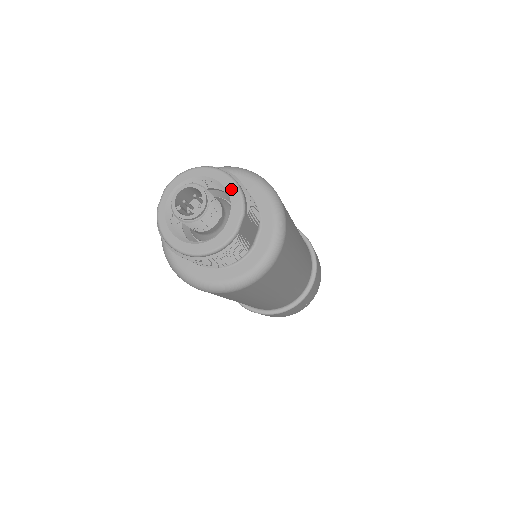
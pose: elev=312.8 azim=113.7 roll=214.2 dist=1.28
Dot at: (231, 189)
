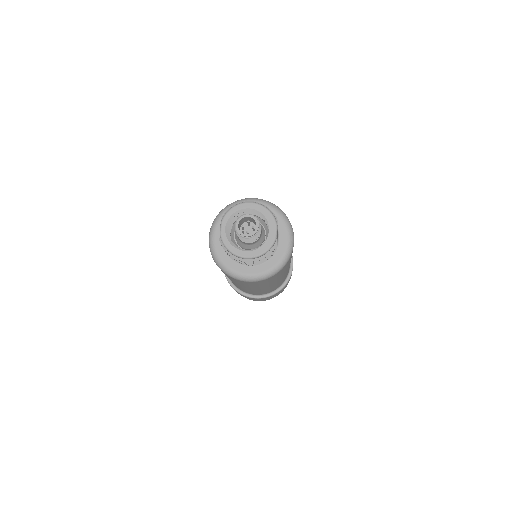
Dot at: (265, 213)
